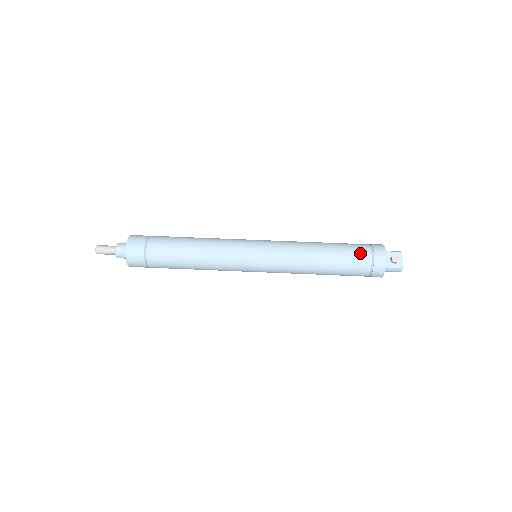
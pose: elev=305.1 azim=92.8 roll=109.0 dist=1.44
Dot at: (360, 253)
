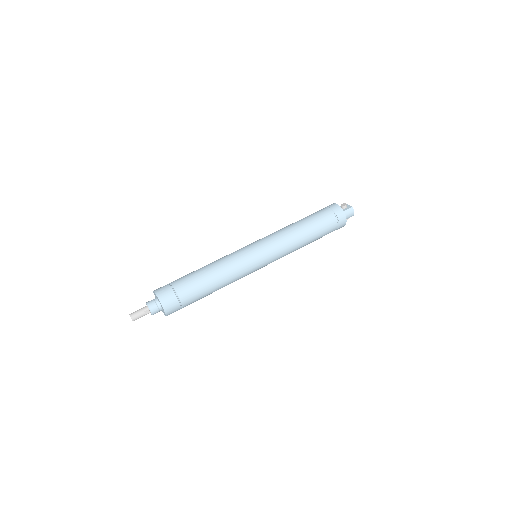
Dot at: (319, 211)
